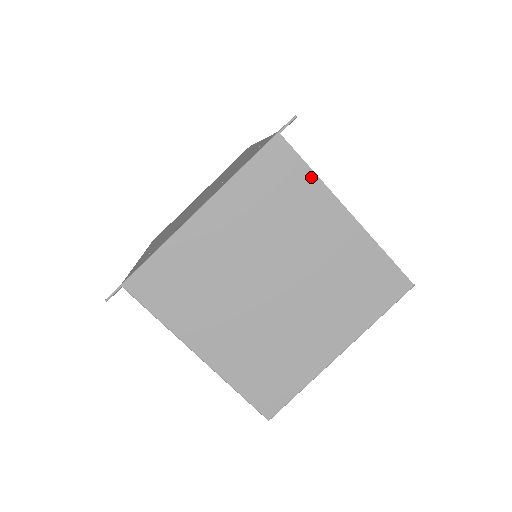
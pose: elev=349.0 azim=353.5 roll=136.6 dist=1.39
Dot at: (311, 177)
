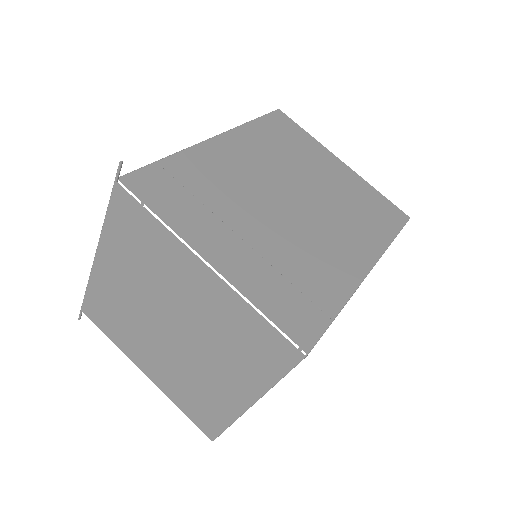
Dot at: (158, 225)
